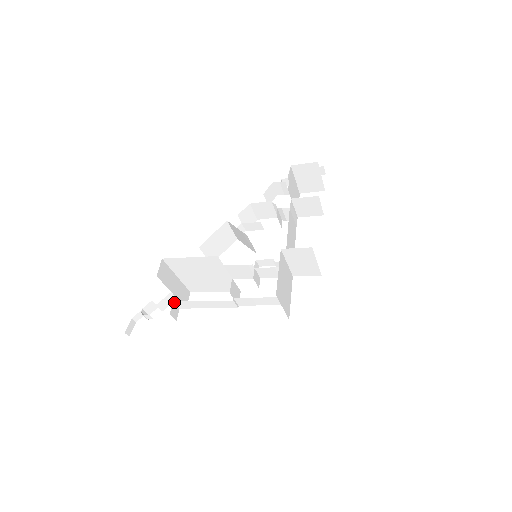
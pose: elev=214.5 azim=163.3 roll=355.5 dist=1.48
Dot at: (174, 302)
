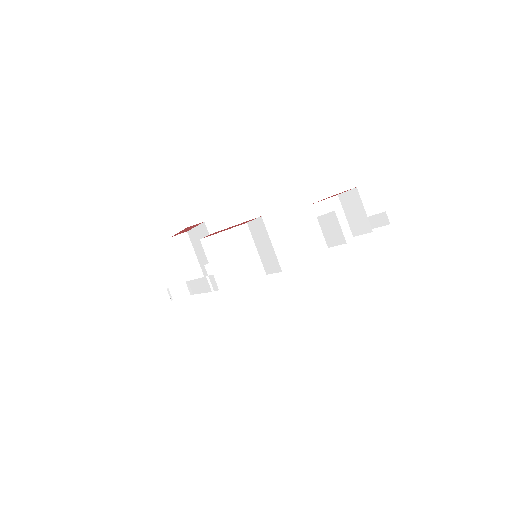
Dot at: (186, 282)
